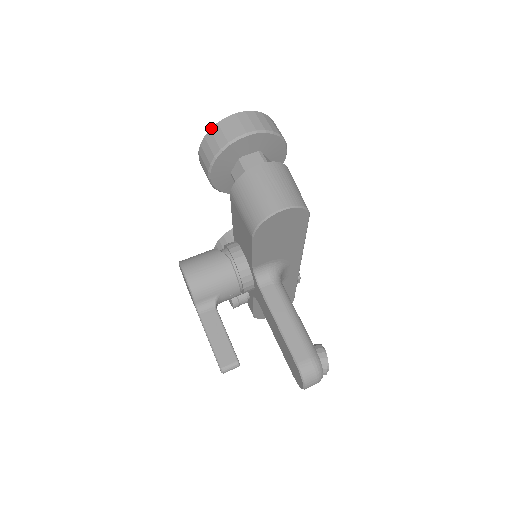
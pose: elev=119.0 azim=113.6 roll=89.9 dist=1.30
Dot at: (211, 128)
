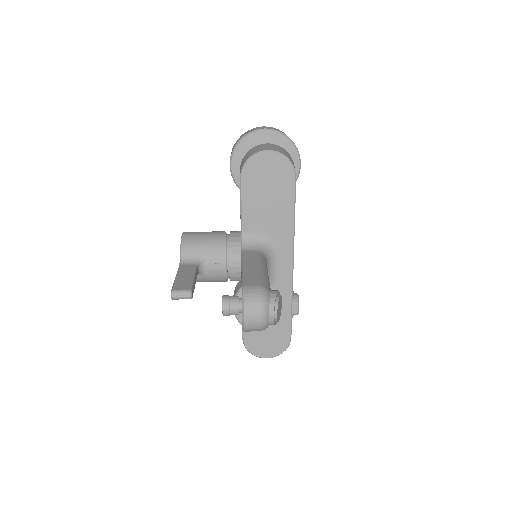
Dot at: (243, 134)
